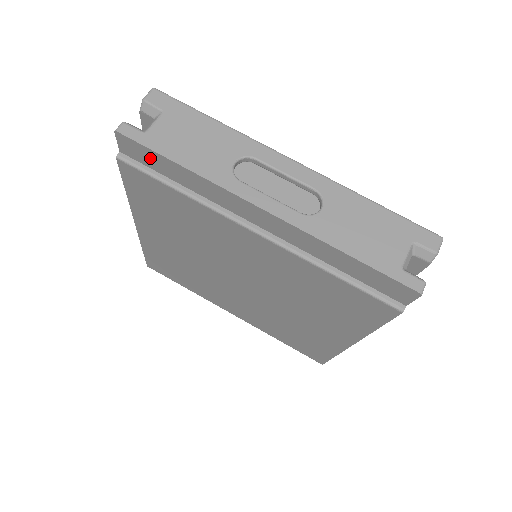
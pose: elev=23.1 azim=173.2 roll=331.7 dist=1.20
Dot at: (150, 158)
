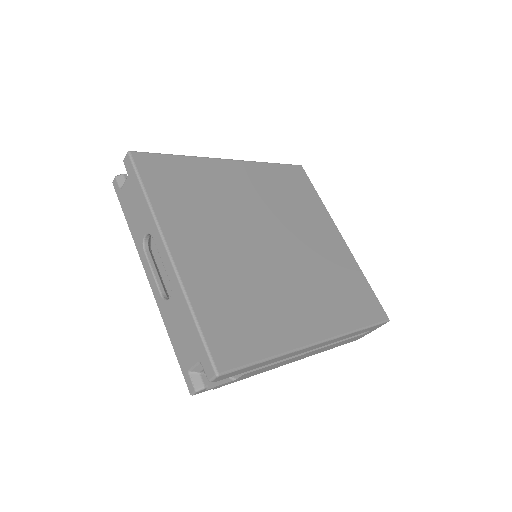
Dot at: occluded
